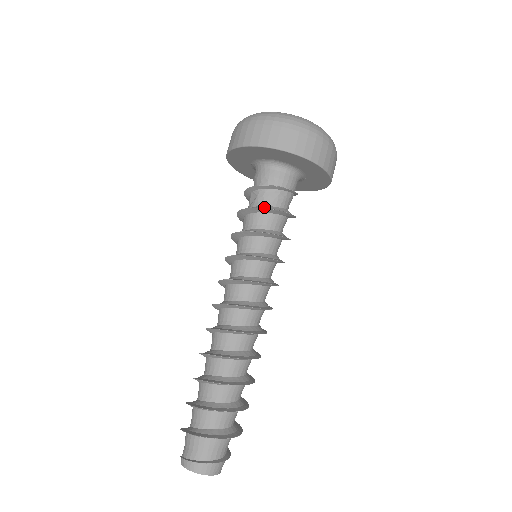
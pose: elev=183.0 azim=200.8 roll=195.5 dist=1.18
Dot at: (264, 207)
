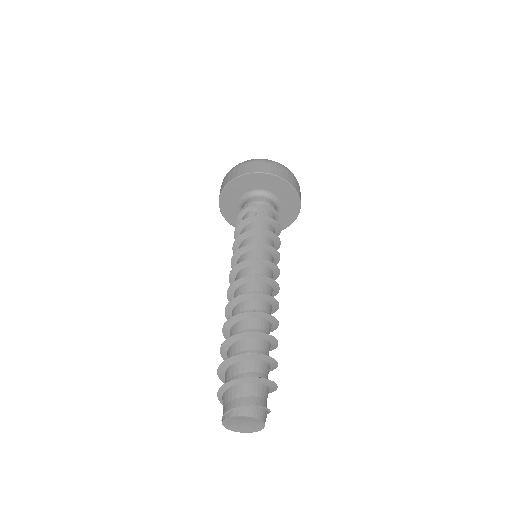
Dot at: (267, 219)
